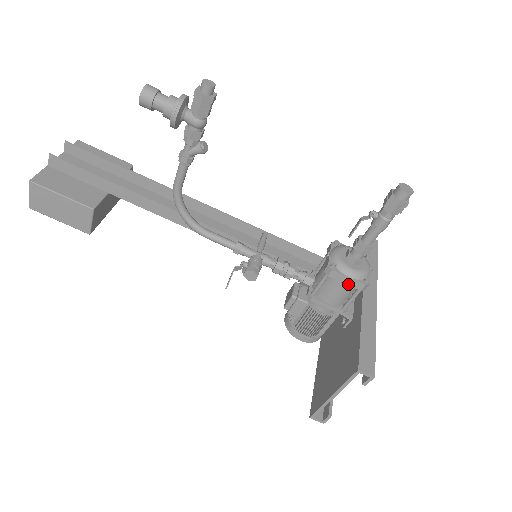
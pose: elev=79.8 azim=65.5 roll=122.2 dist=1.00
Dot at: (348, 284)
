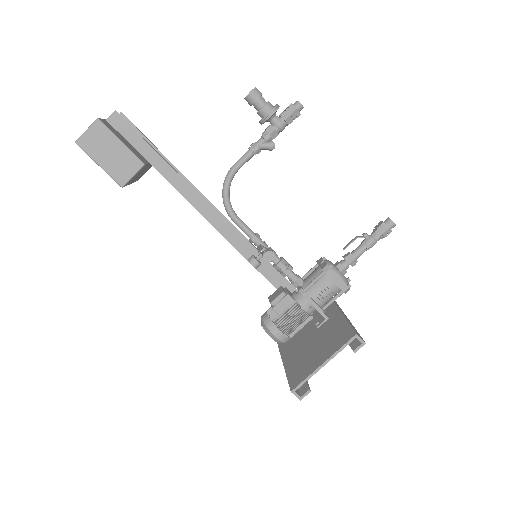
Dot at: (337, 284)
